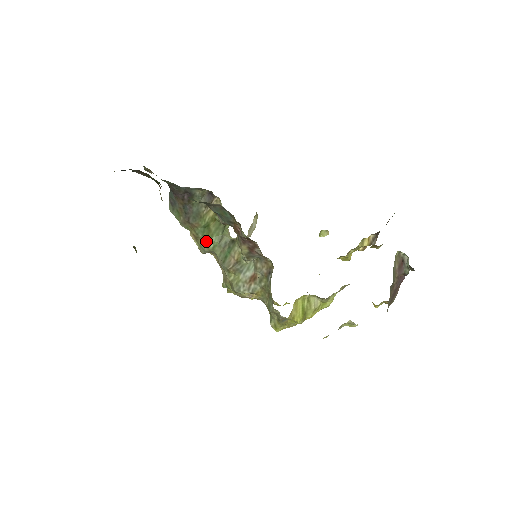
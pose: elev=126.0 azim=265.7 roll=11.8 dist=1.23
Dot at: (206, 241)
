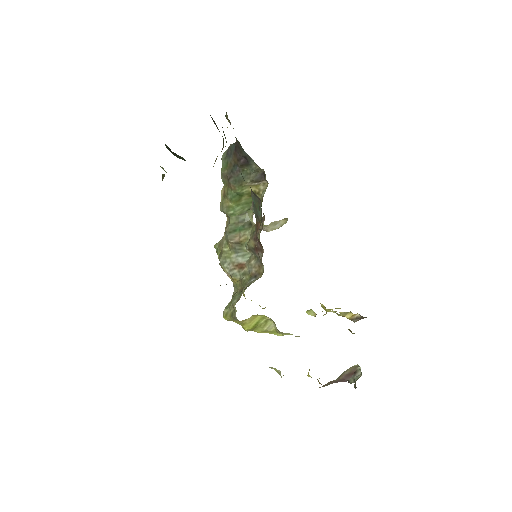
Dot at: (230, 205)
